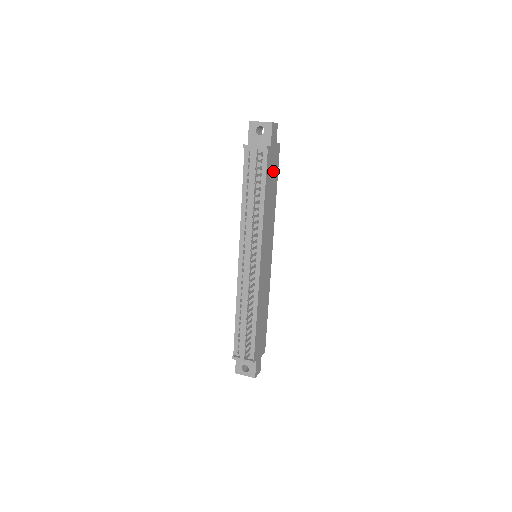
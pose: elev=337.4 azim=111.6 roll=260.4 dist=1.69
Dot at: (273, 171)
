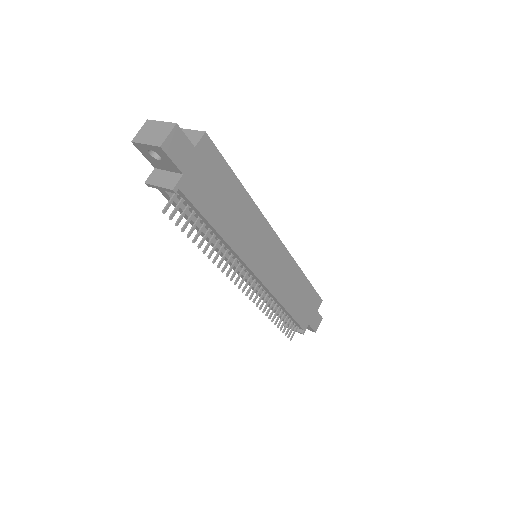
Dot at: (215, 182)
